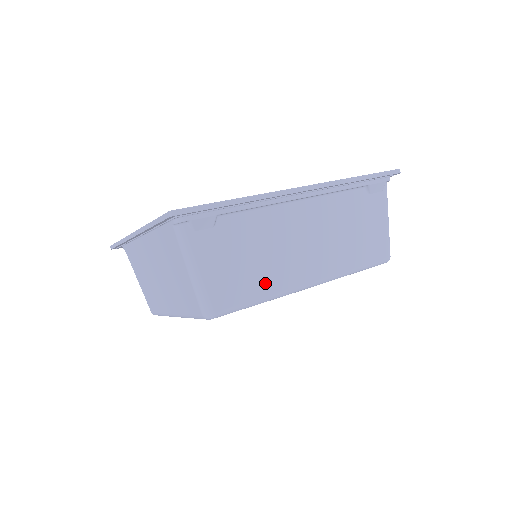
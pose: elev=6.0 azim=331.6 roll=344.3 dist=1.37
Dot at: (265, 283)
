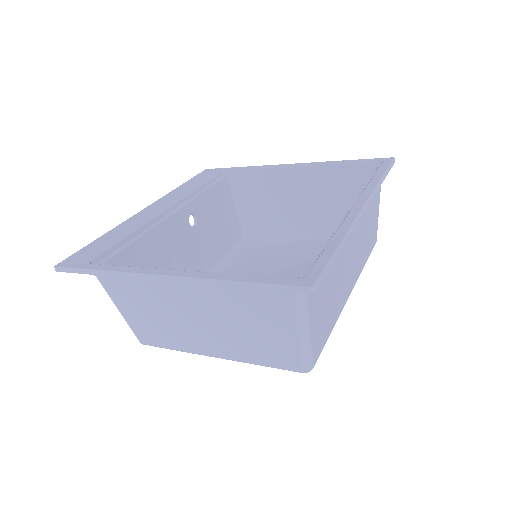
Dot at: (335, 313)
